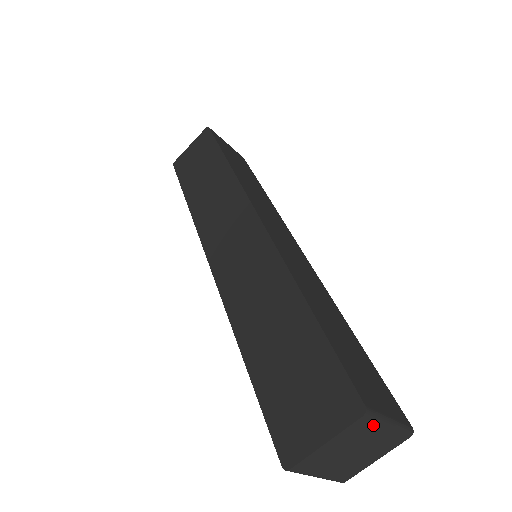
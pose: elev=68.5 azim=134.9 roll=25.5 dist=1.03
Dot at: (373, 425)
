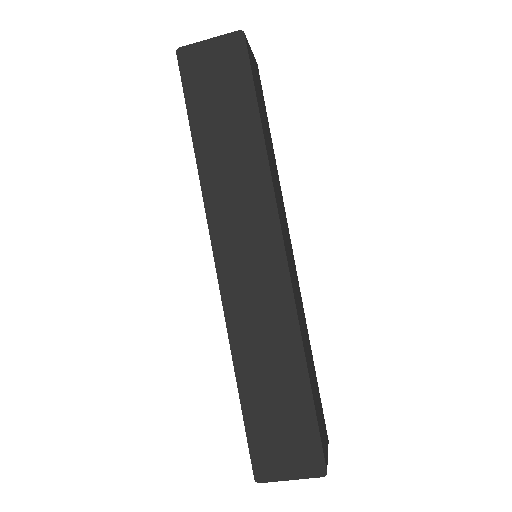
Dot at: occluded
